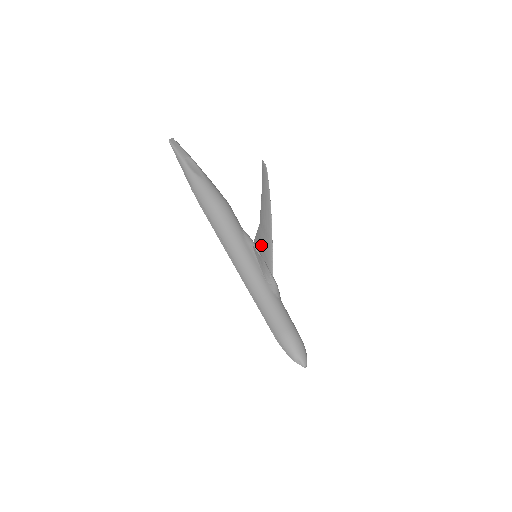
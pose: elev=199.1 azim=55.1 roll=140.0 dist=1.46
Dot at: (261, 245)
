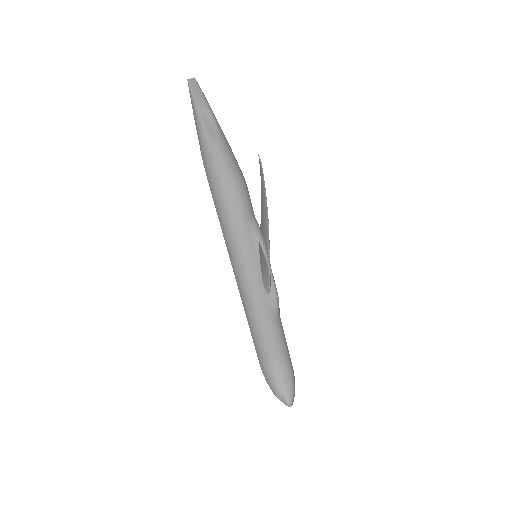
Dot at: occluded
